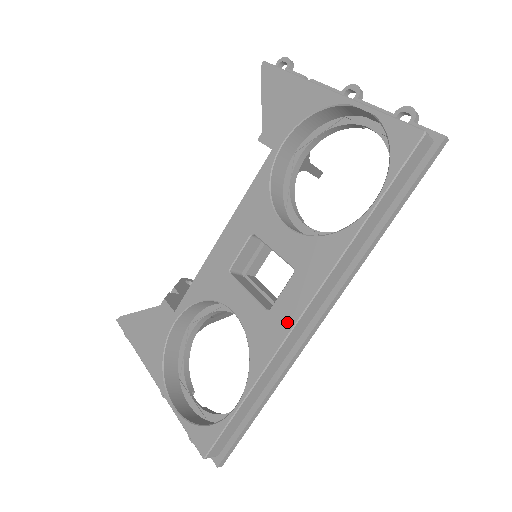
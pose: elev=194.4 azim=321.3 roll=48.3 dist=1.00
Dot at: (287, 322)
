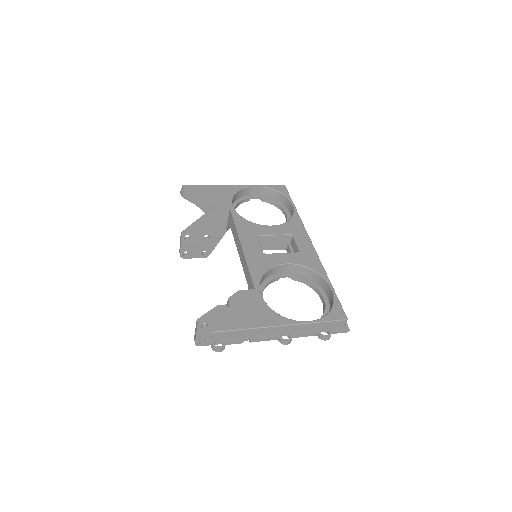
Dot at: (311, 249)
